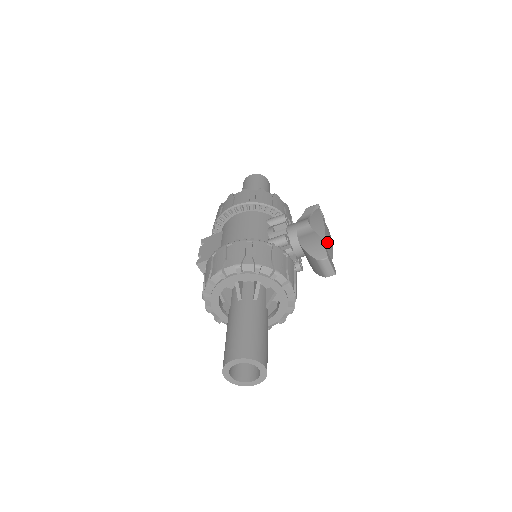
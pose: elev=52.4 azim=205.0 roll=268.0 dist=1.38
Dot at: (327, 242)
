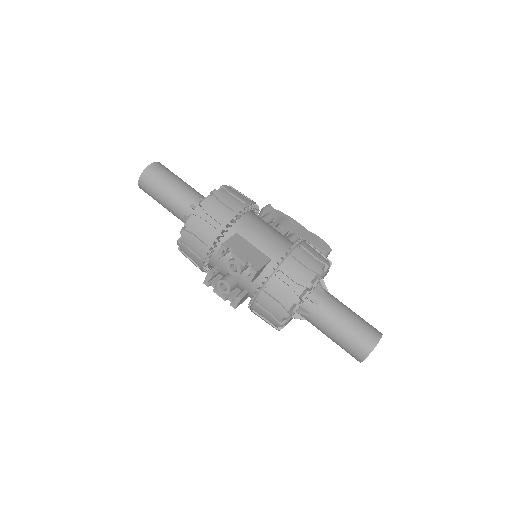
Dot at: occluded
